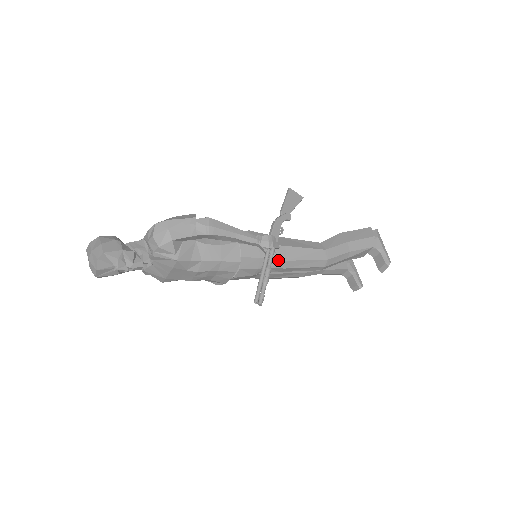
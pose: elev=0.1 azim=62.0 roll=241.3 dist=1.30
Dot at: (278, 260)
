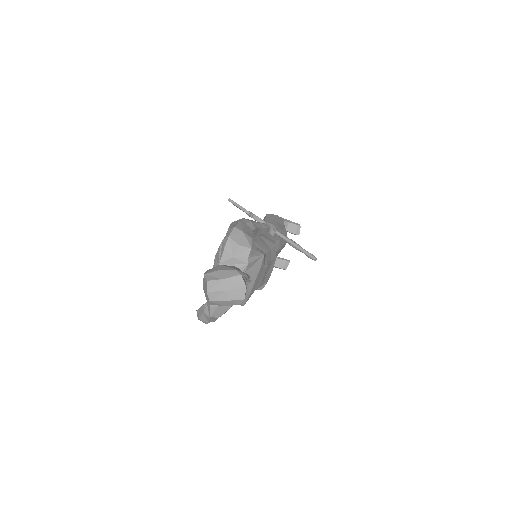
Dot at: (277, 242)
